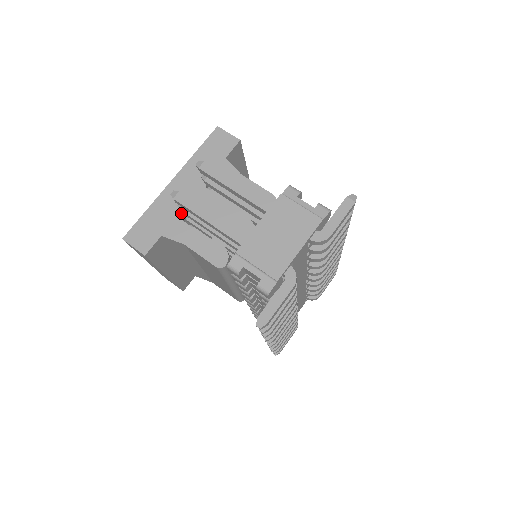
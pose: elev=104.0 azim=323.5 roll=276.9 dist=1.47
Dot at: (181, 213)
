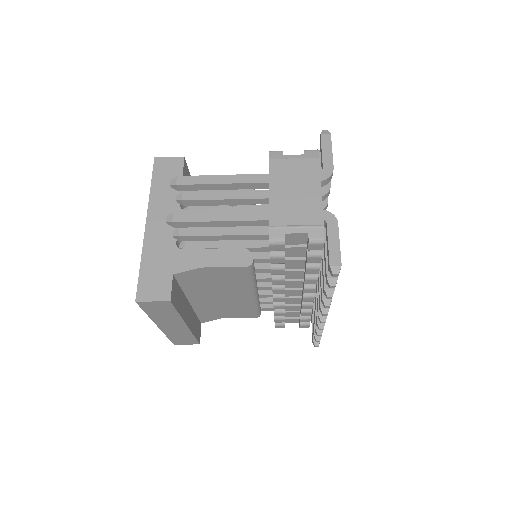
Dot at: (176, 245)
